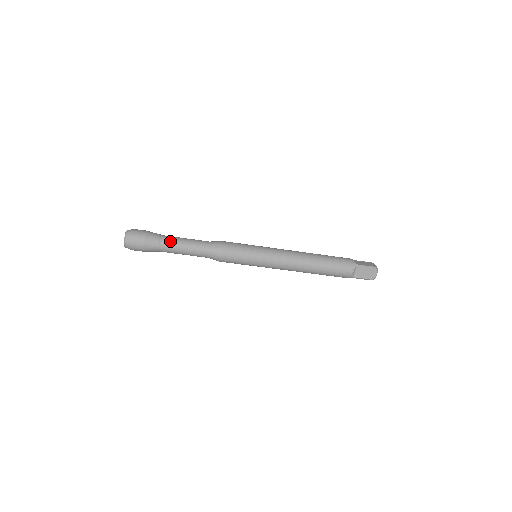
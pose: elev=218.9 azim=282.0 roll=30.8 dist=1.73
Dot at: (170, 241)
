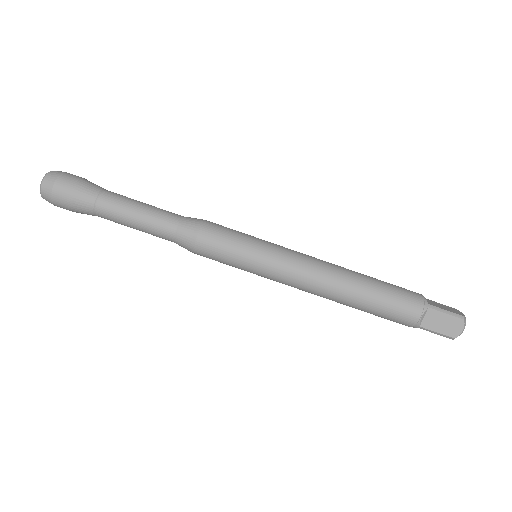
Dot at: occluded
